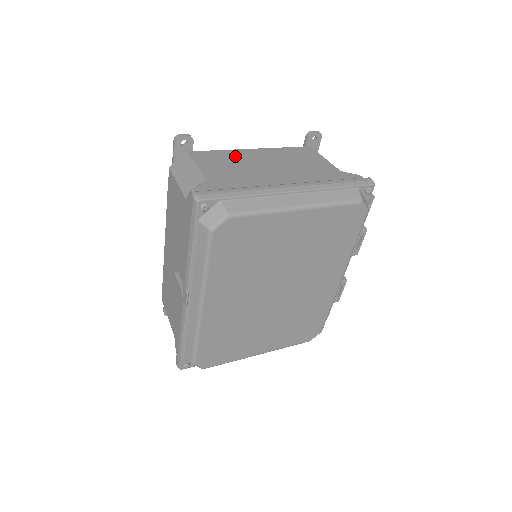
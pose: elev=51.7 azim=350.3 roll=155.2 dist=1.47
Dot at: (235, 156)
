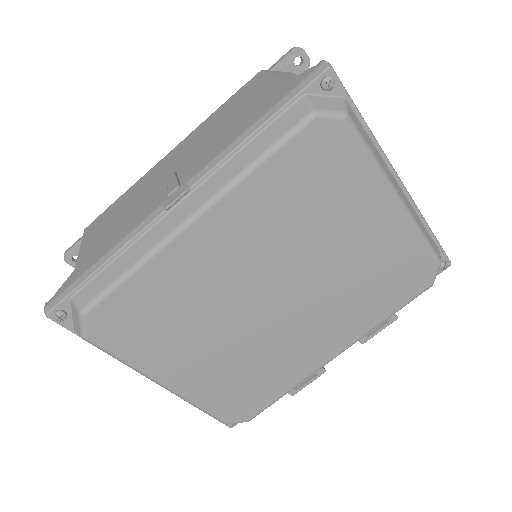
Dot at: occluded
